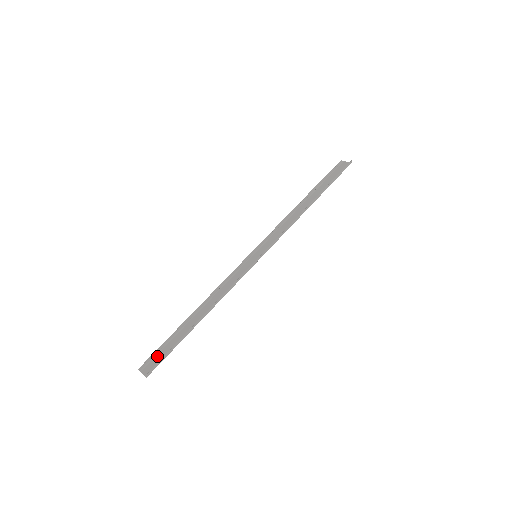
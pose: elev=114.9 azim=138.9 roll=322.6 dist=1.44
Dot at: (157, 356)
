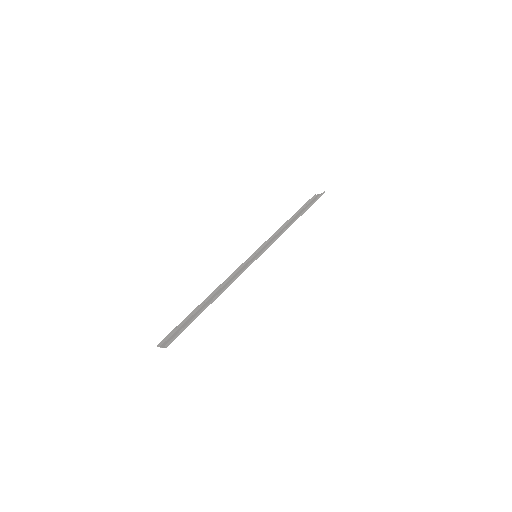
Dot at: (174, 333)
